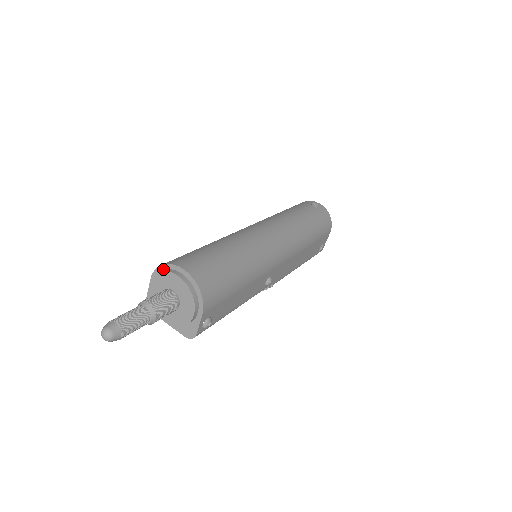
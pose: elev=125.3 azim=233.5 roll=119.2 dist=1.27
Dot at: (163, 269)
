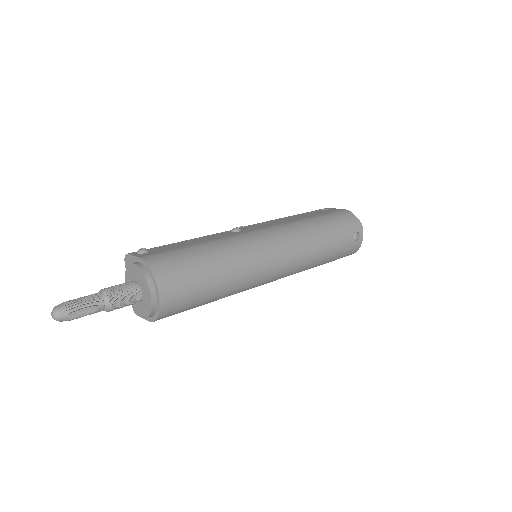
Dot at: (149, 272)
